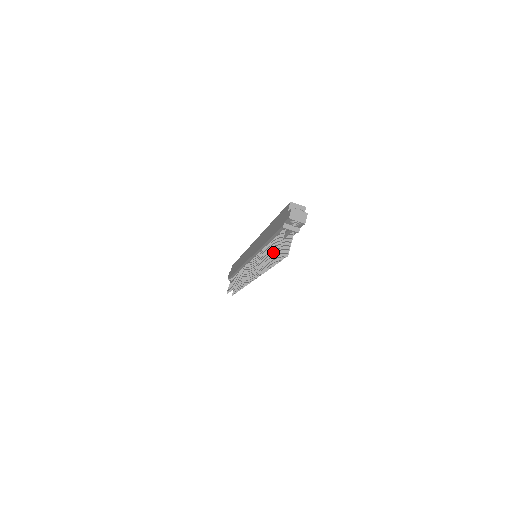
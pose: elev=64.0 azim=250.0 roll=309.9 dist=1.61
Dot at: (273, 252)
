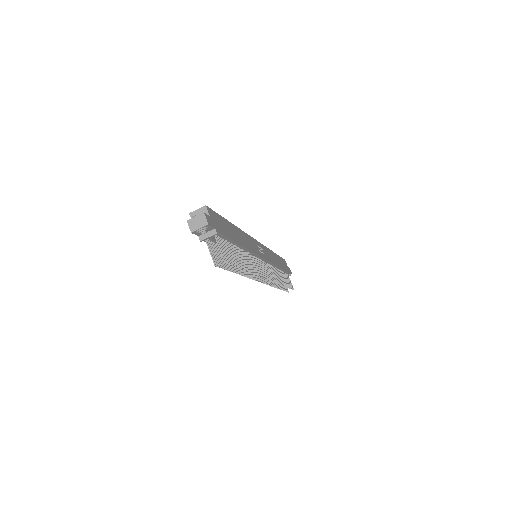
Dot at: (223, 263)
